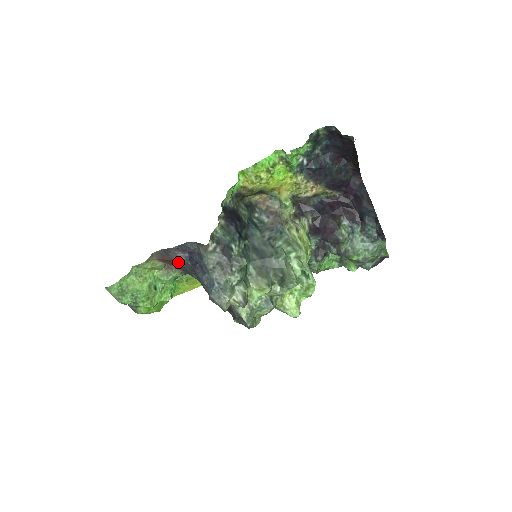
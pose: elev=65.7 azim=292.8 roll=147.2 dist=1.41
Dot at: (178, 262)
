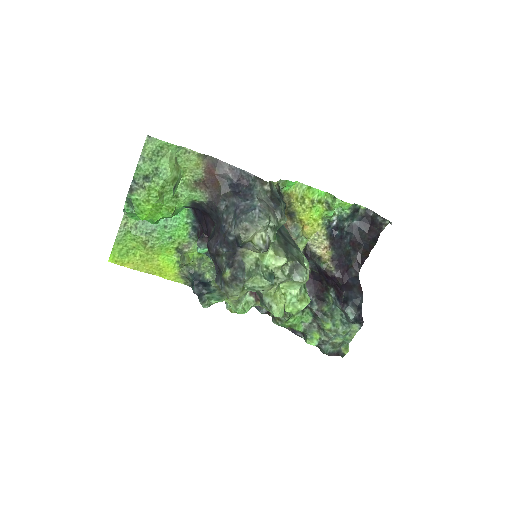
Dot at: (220, 181)
